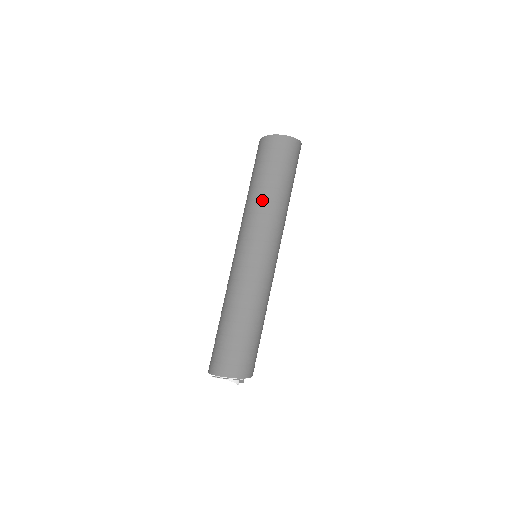
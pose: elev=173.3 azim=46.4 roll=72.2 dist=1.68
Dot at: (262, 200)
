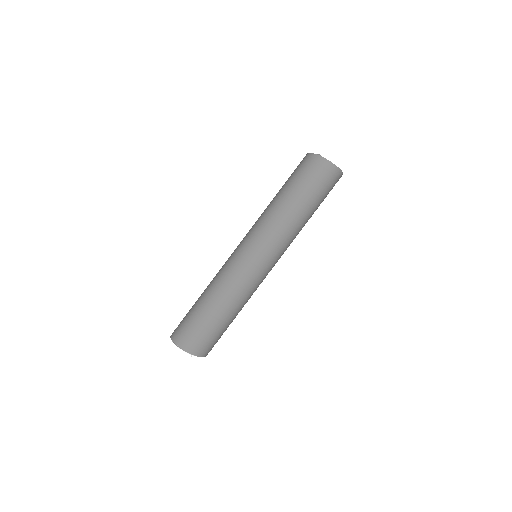
Dot at: (284, 212)
